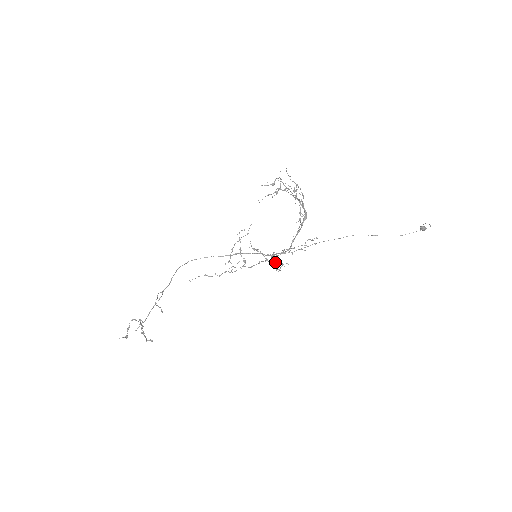
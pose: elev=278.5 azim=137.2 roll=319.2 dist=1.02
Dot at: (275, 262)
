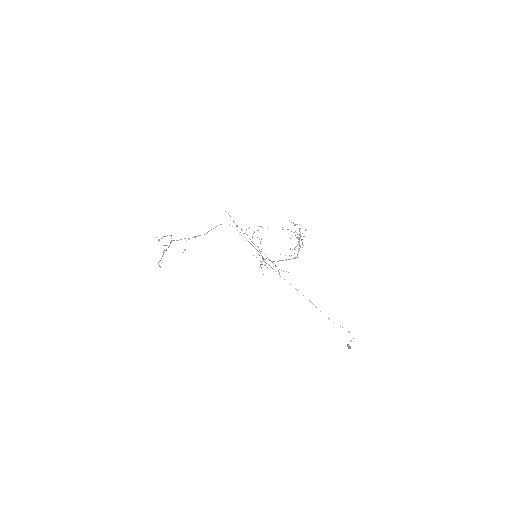
Dot at: (263, 259)
